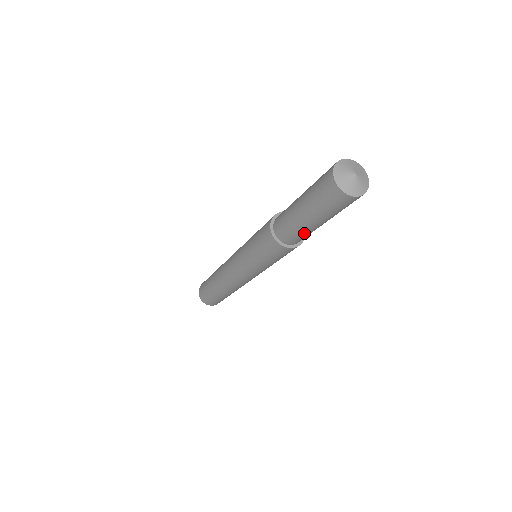
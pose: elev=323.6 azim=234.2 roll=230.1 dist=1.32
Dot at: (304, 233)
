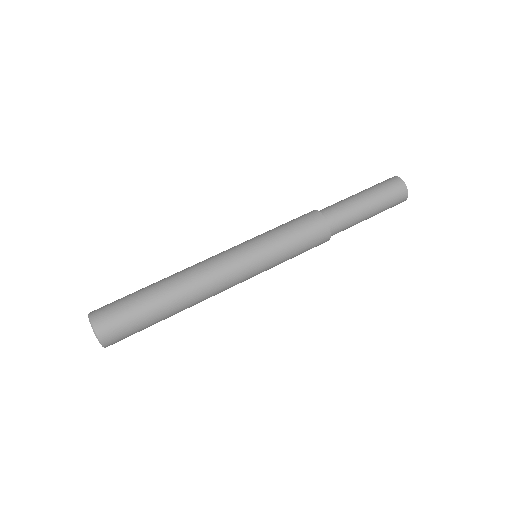
Dot at: (352, 221)
